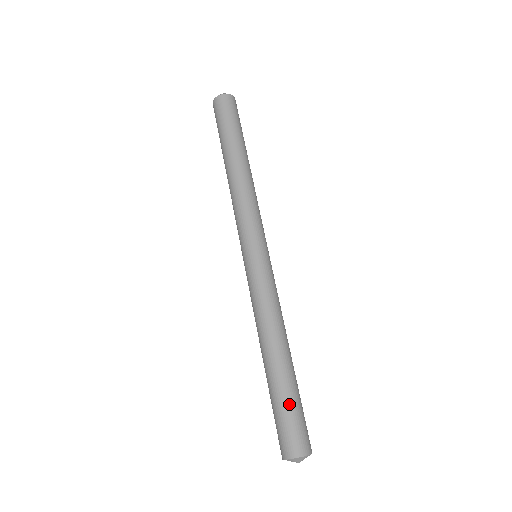
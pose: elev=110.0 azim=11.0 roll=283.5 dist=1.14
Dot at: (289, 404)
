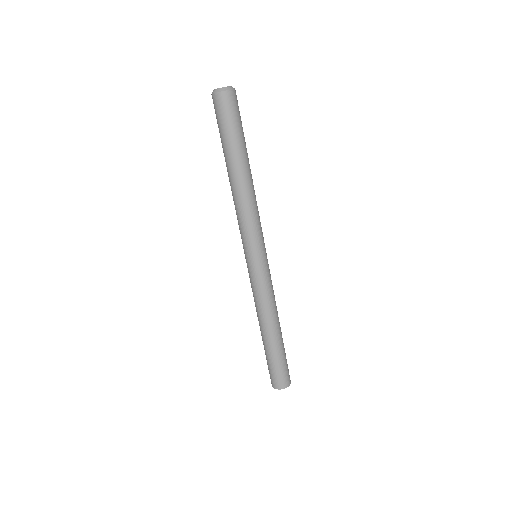
Dot at: (279, 362)
